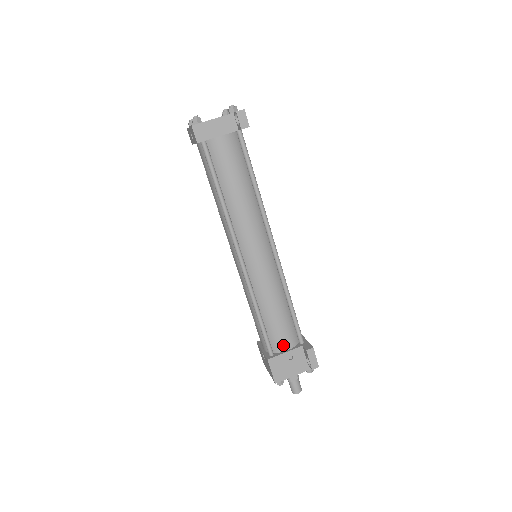
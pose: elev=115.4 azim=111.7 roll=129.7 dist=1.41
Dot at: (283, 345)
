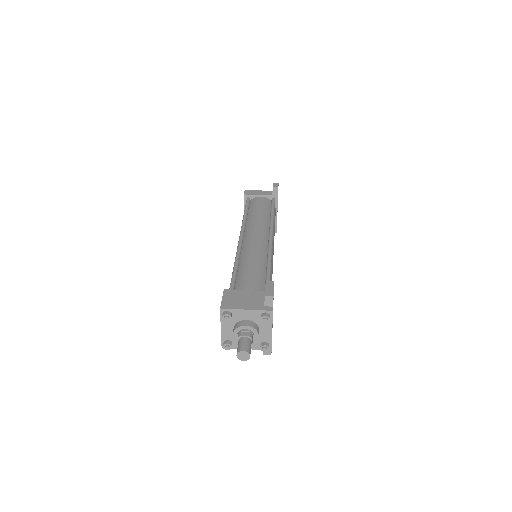
Dot at: (246, 288)
